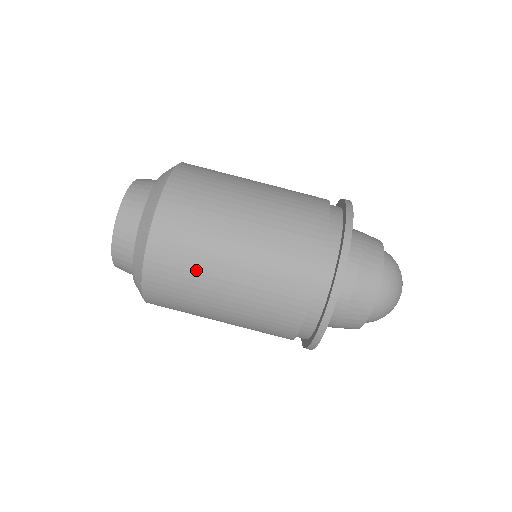
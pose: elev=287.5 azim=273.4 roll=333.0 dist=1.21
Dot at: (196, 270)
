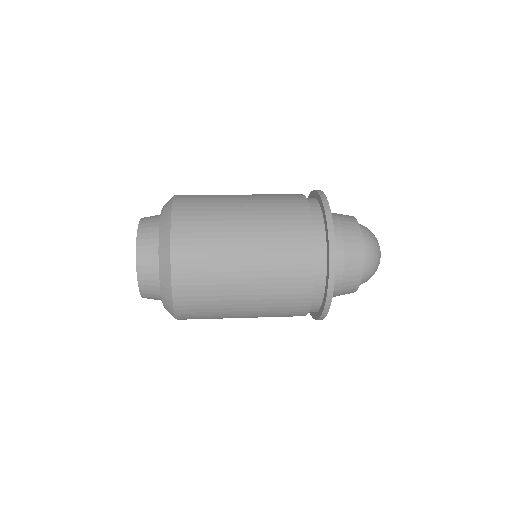
Dot at: (216, 249)
